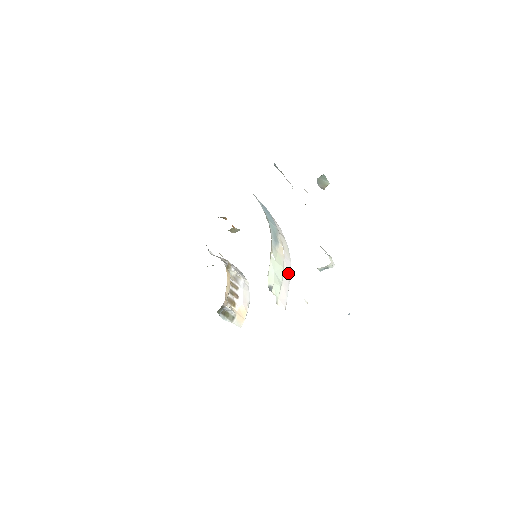
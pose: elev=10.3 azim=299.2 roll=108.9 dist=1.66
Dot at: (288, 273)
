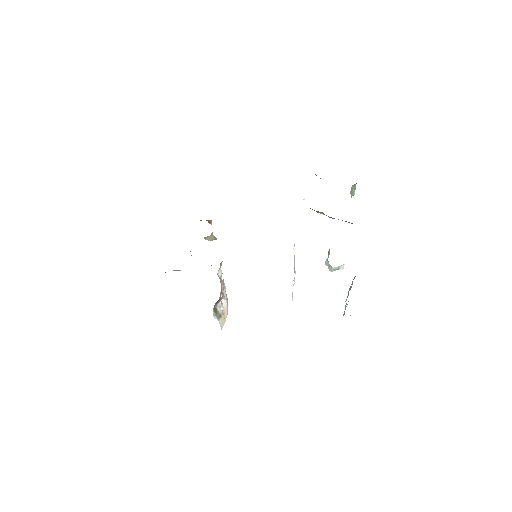
Dot at: occluded
